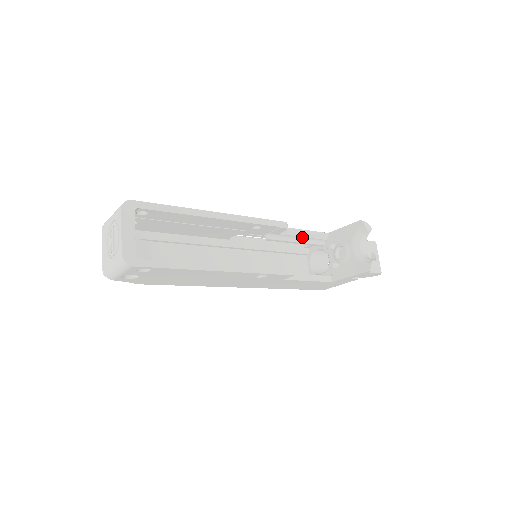
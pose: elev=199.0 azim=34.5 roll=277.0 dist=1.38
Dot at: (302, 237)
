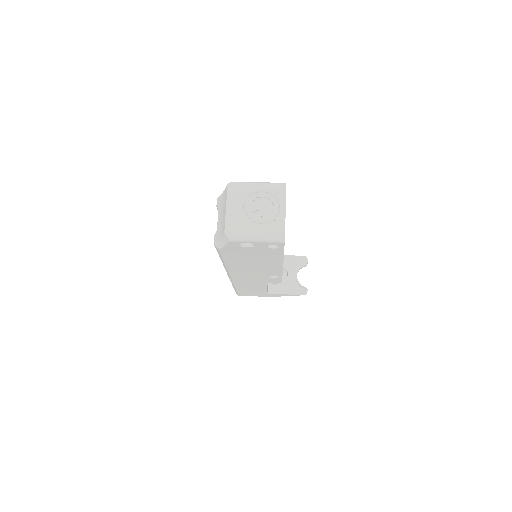
Dot at: occluded
